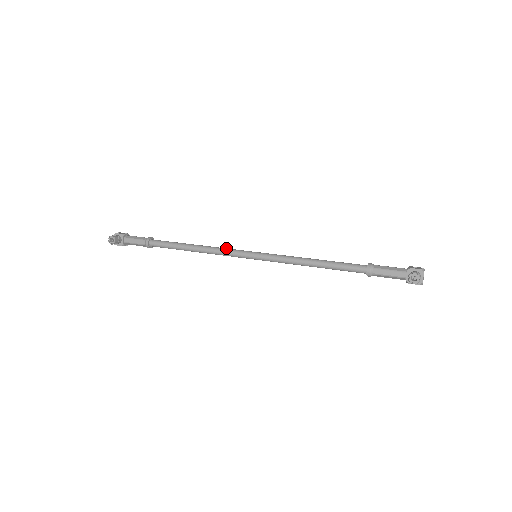
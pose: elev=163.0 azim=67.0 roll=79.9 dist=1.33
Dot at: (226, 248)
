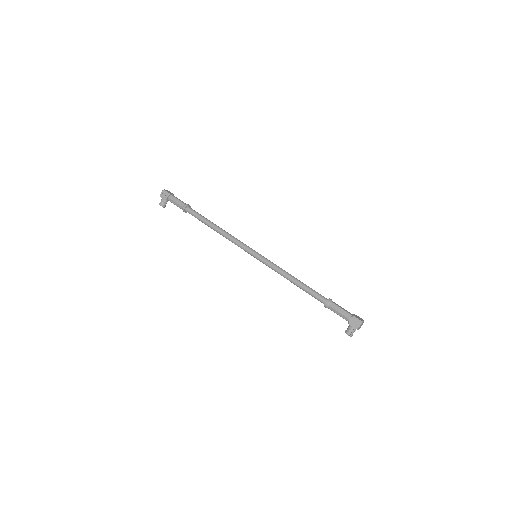
Dot at: (235, 242)
